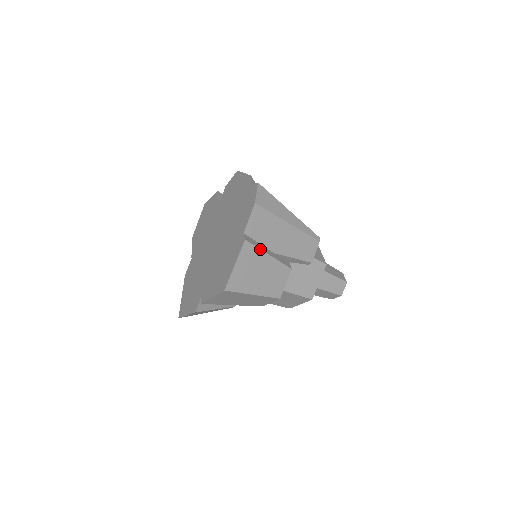
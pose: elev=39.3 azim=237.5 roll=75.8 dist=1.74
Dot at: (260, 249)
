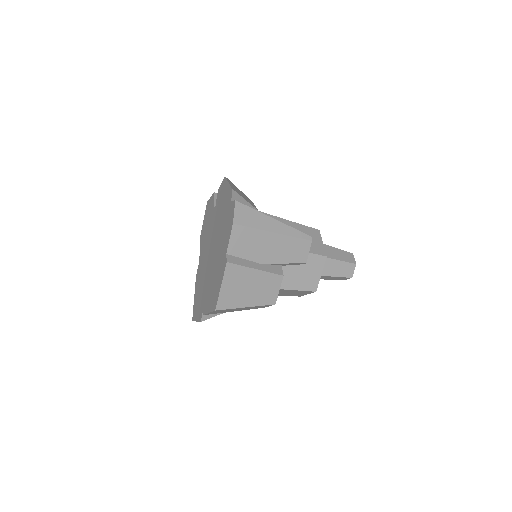
Dot at: (245, 266)
